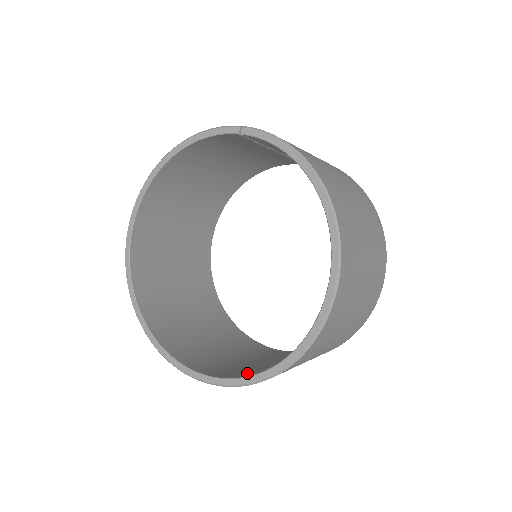
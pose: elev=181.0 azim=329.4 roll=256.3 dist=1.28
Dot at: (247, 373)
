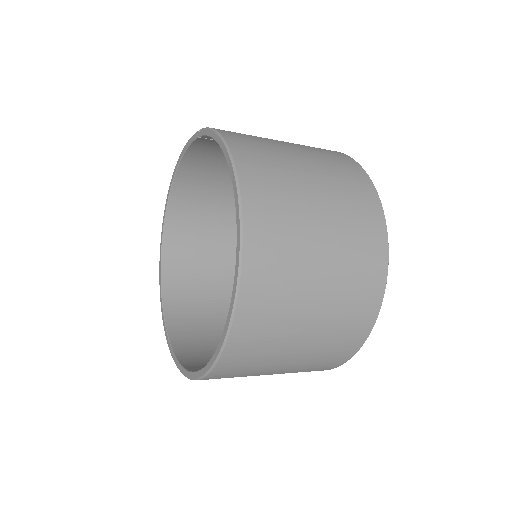
Dot at: occluded
